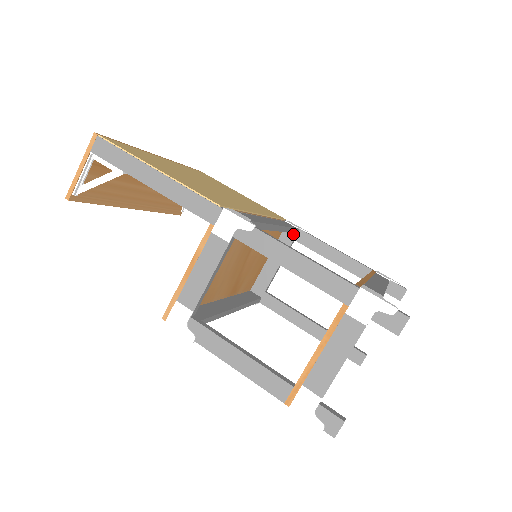
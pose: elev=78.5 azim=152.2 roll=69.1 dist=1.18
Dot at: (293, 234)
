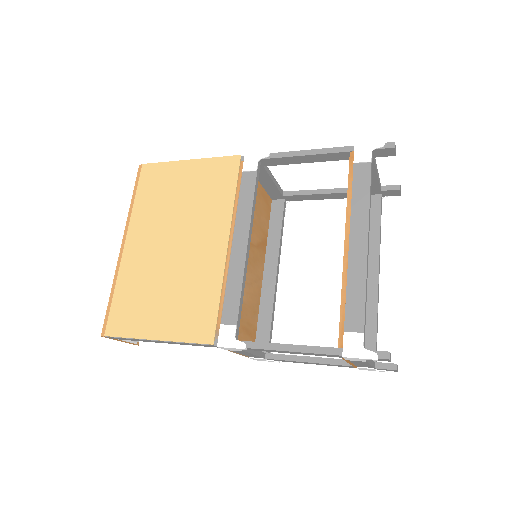
Dot at: occluded
